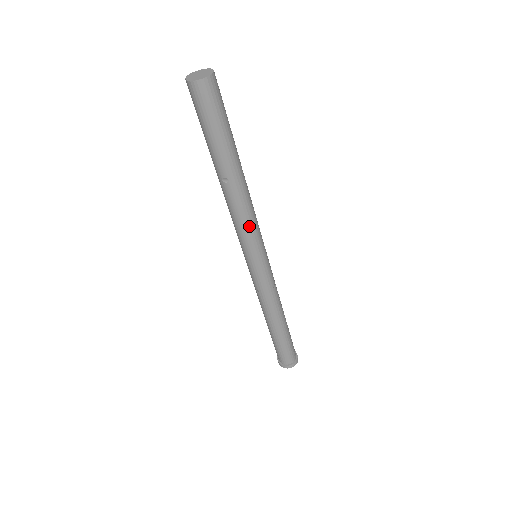
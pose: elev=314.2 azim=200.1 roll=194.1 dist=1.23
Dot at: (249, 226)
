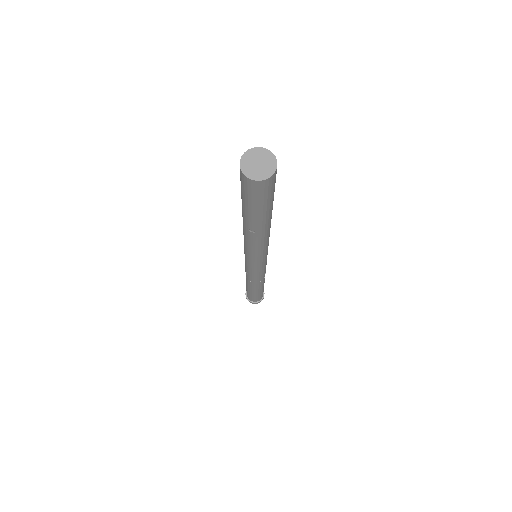
Dot at: (261, 252)
